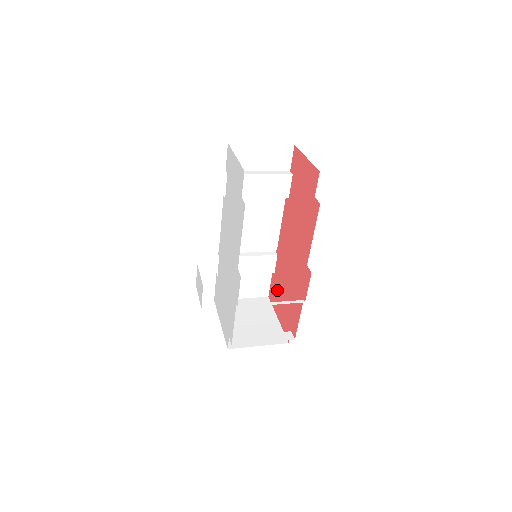
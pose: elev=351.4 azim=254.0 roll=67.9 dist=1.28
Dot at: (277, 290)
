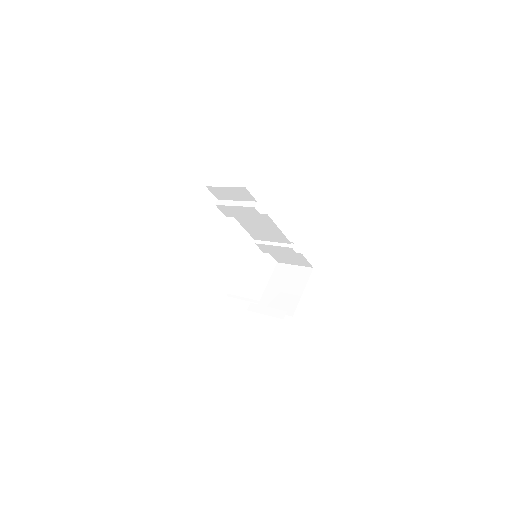
Dot at: occluded
